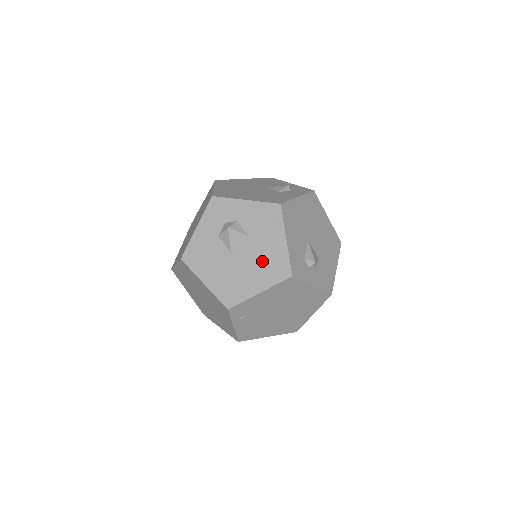
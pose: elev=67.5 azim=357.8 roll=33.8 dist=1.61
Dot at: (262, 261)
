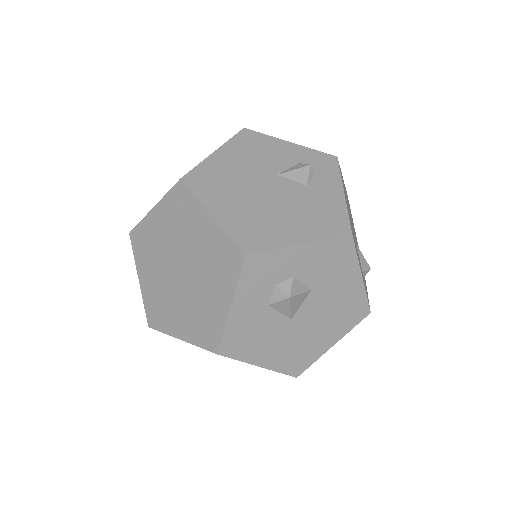
Dot at: (333, 312)
